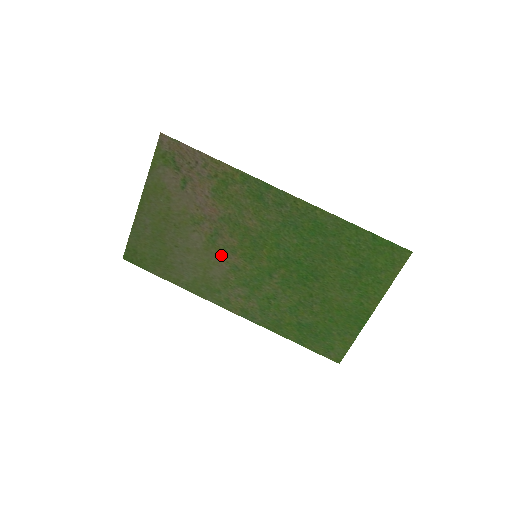
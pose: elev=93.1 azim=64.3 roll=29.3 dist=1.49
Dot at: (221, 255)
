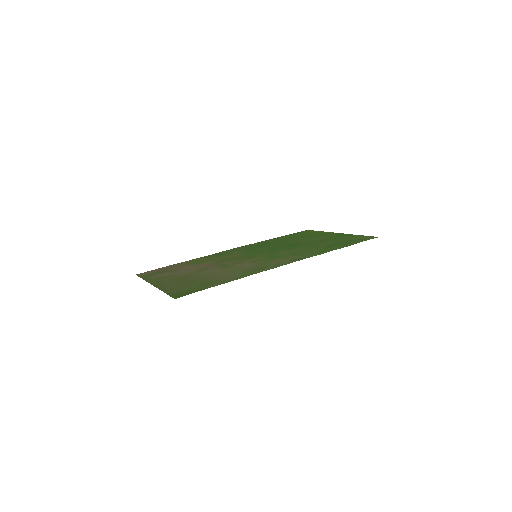
Dot at: (238, 264)
